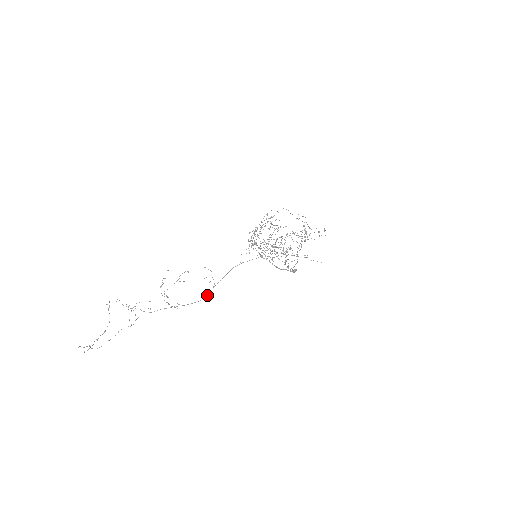
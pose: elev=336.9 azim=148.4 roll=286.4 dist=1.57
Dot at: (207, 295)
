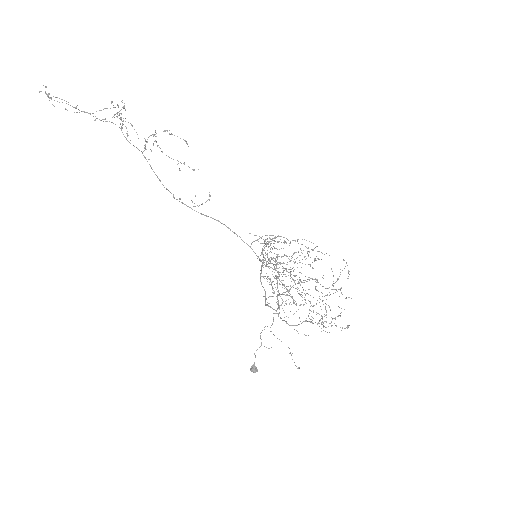
Dot at: occluded
